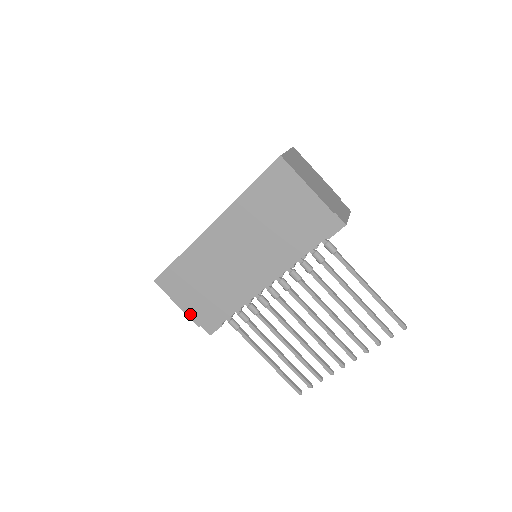
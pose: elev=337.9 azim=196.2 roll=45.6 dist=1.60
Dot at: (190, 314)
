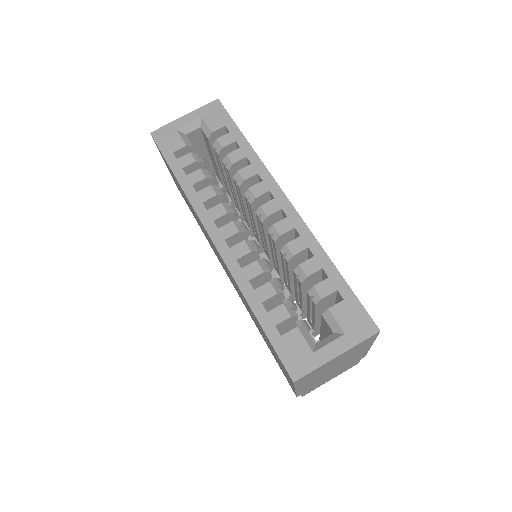
Dot at: (173, 179)
